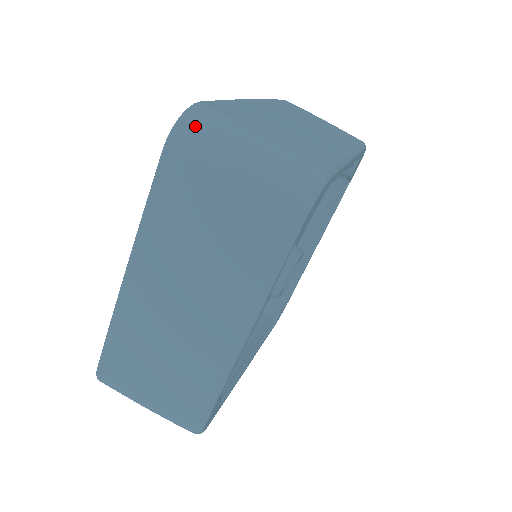
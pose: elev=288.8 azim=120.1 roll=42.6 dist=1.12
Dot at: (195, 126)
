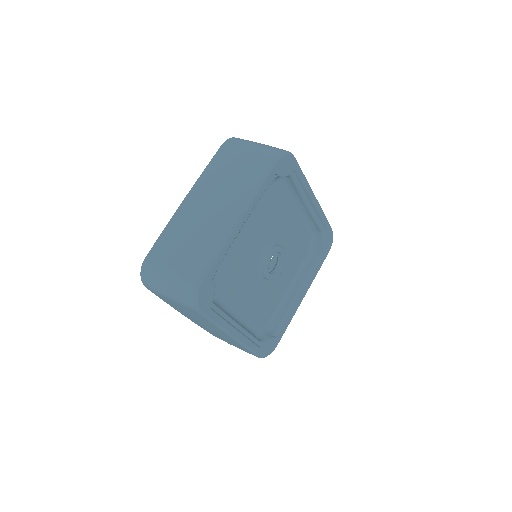
Dot at: (238, 139)
